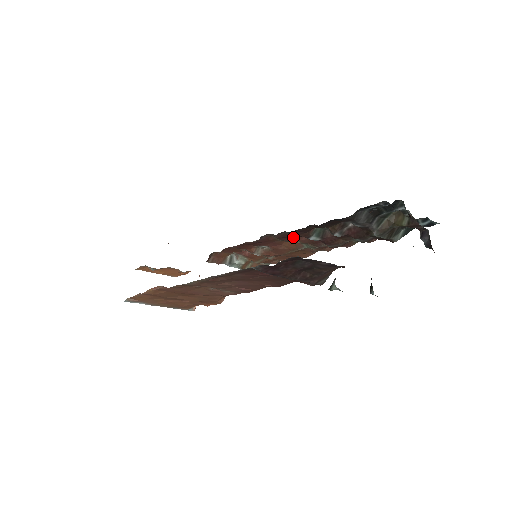
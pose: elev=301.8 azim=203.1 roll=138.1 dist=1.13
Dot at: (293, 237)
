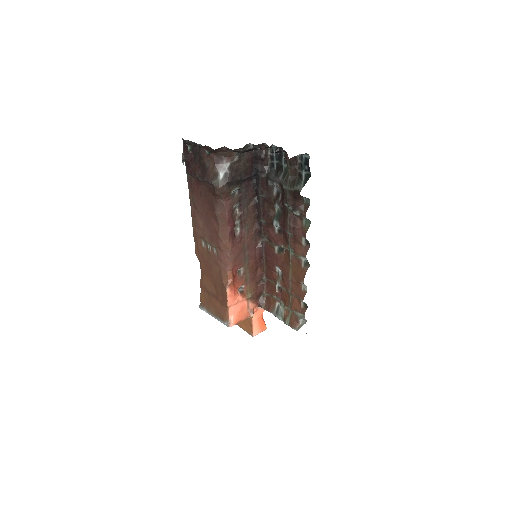
Dot at: (277, 238)
